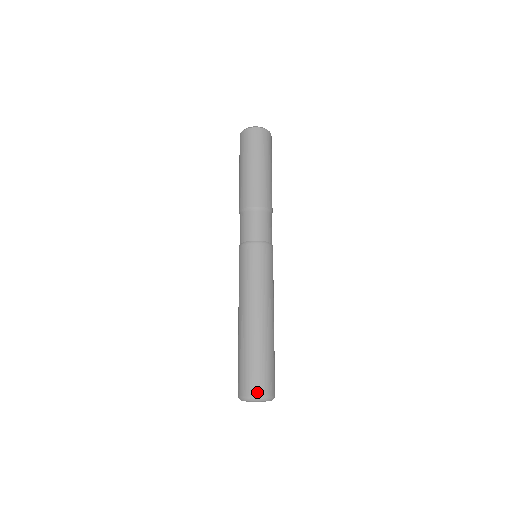
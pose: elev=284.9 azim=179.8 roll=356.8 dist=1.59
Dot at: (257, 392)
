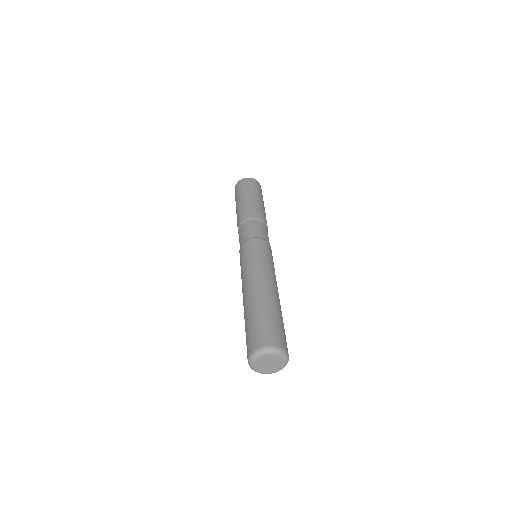
Dot at: (281, 344)
